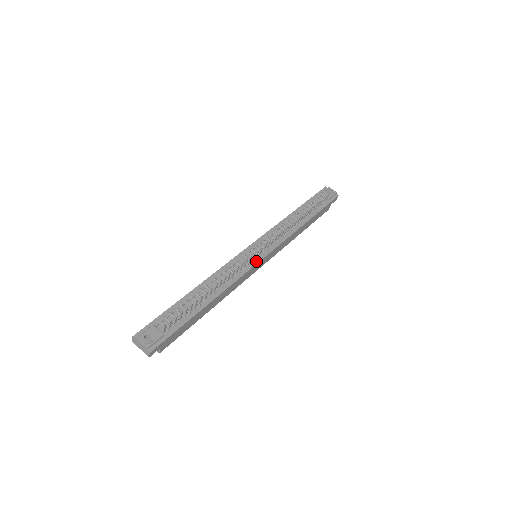
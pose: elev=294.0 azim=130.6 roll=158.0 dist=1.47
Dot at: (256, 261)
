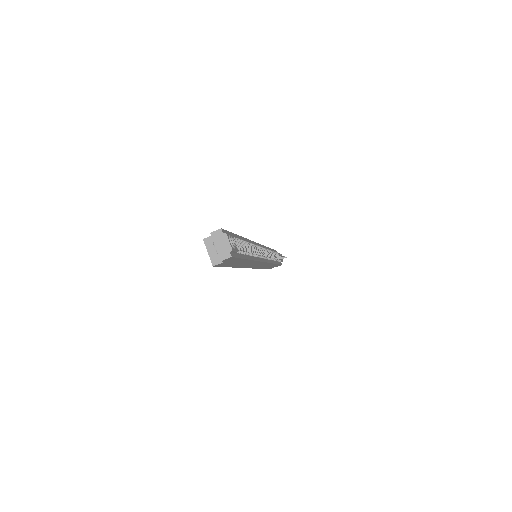
Dot at: (263, 259)
